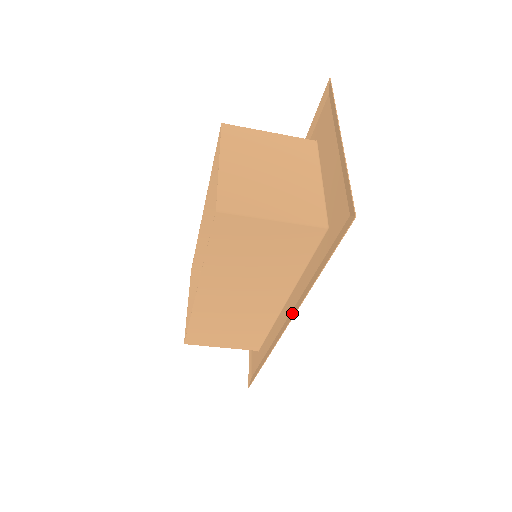
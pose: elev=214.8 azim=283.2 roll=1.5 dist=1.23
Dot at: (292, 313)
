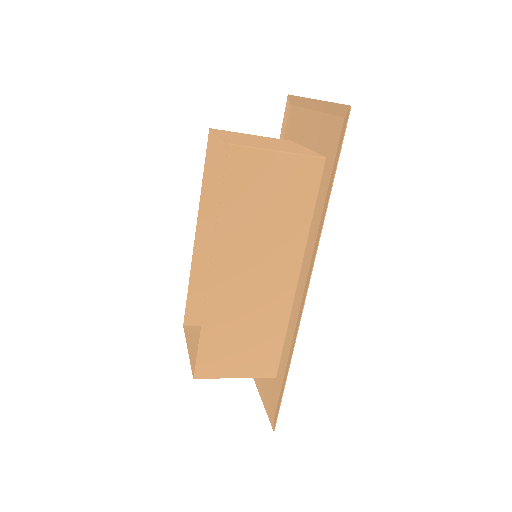
Dot at: (310, 269)
